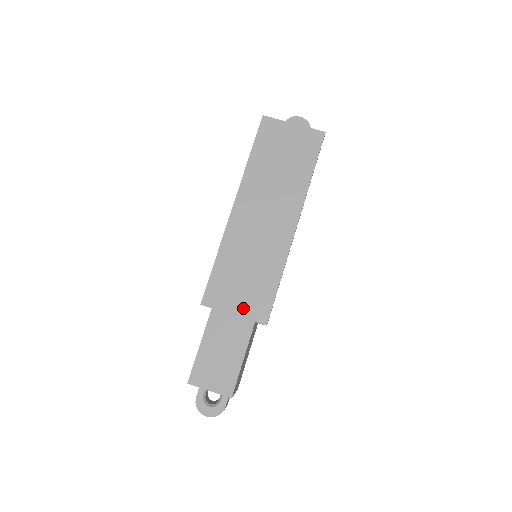
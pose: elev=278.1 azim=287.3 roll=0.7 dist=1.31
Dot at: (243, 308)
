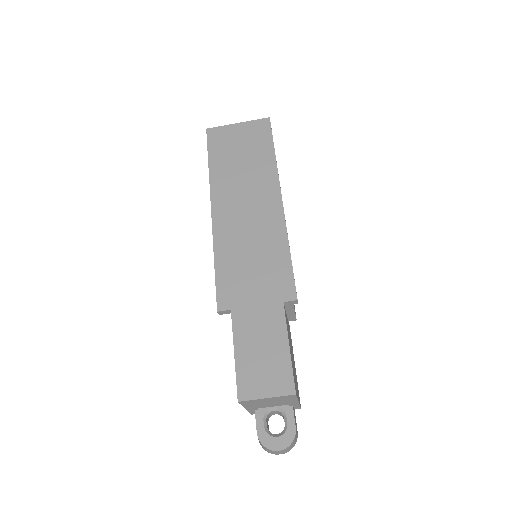
Dot at: (264, 295)
